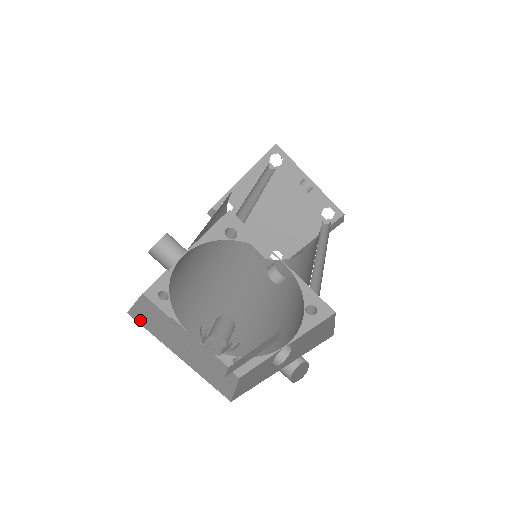
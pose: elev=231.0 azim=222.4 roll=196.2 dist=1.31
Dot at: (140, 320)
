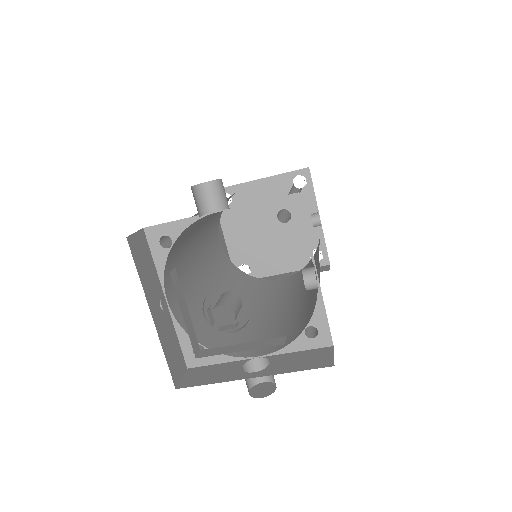
Dot at: (134, 253)
